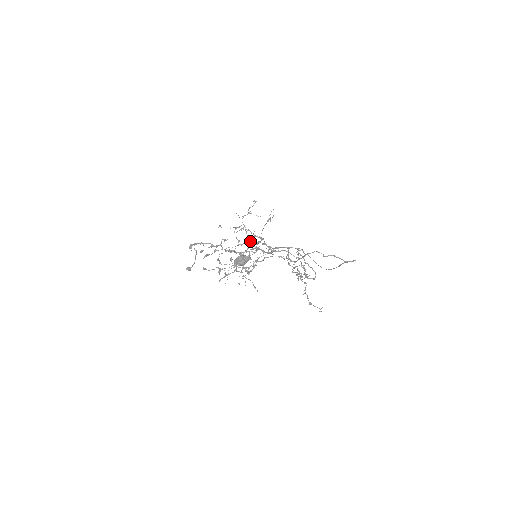
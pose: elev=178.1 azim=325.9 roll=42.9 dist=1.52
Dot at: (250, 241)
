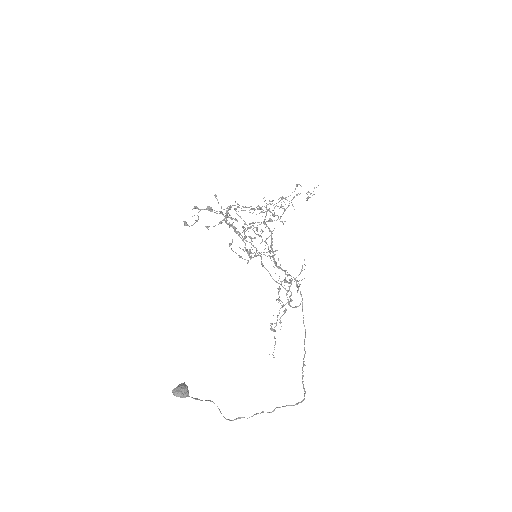
Dot at: occluded
